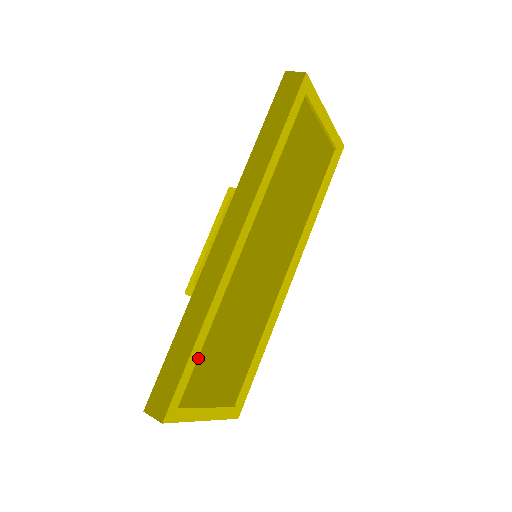
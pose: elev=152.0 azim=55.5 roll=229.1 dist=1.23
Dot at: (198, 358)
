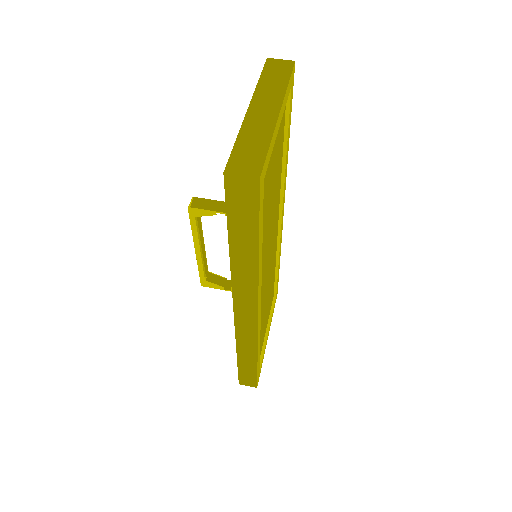
Dot at: occluded
